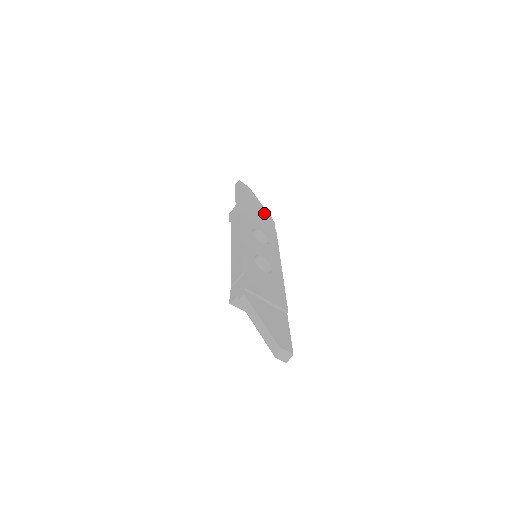
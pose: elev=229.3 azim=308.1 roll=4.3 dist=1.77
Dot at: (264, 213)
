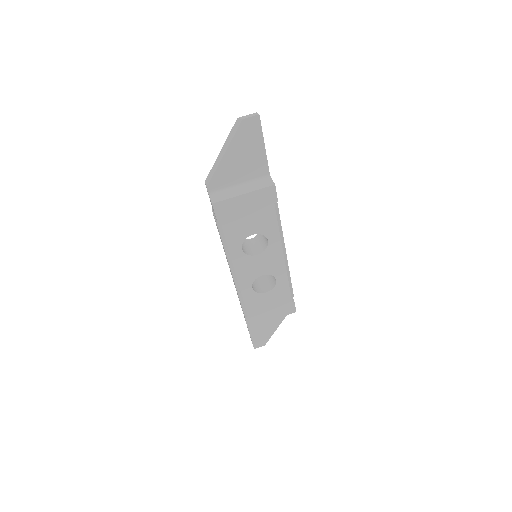
Dot at: occluded
